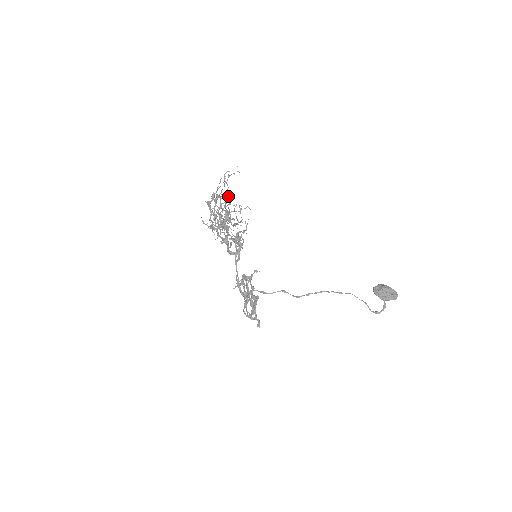
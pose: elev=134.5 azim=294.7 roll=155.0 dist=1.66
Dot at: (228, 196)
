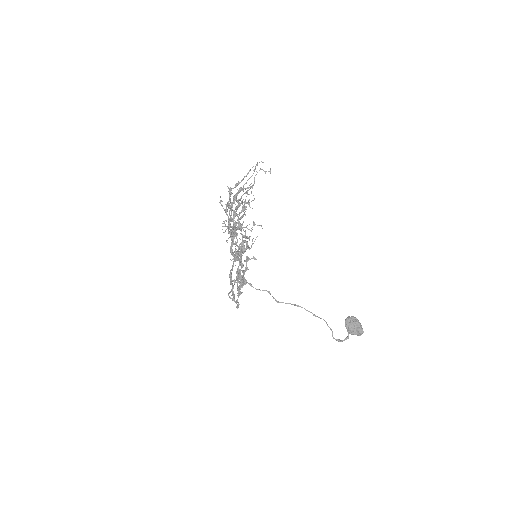
Dot at: occluded
